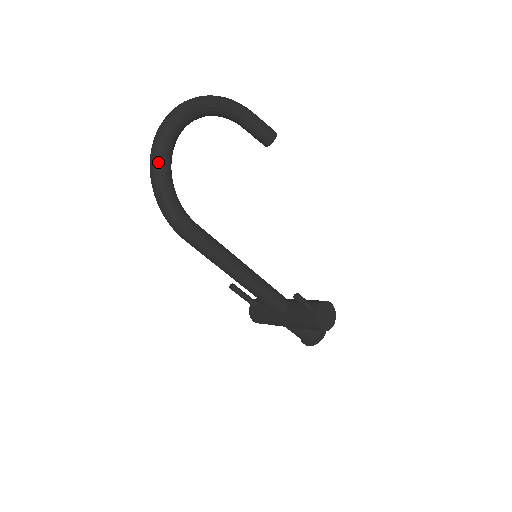
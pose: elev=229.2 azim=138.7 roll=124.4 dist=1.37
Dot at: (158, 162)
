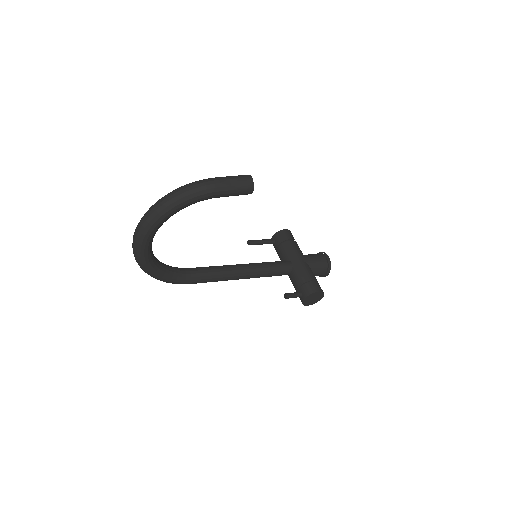
Dot at: (144, 269)
